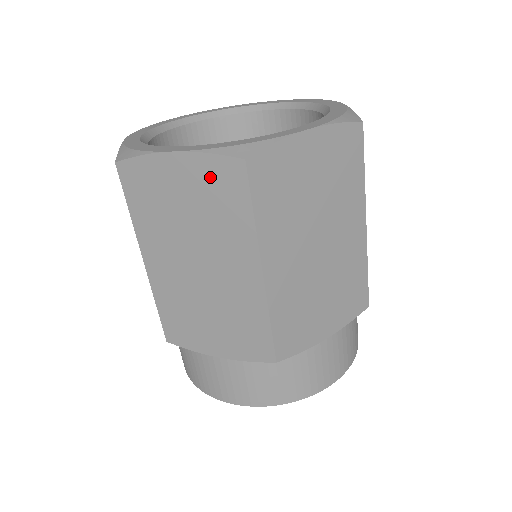
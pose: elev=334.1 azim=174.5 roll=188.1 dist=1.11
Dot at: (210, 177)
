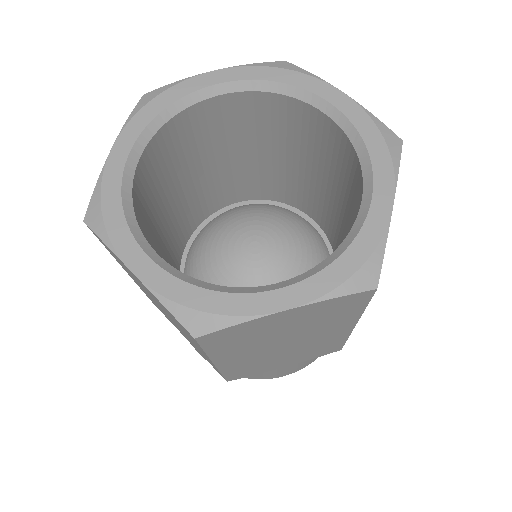
Dot at: (328, 308)
